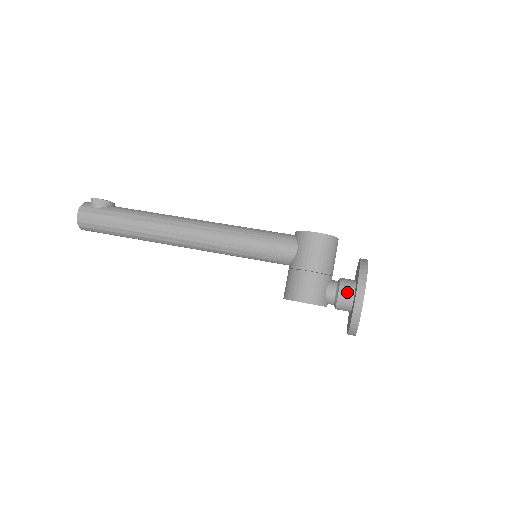
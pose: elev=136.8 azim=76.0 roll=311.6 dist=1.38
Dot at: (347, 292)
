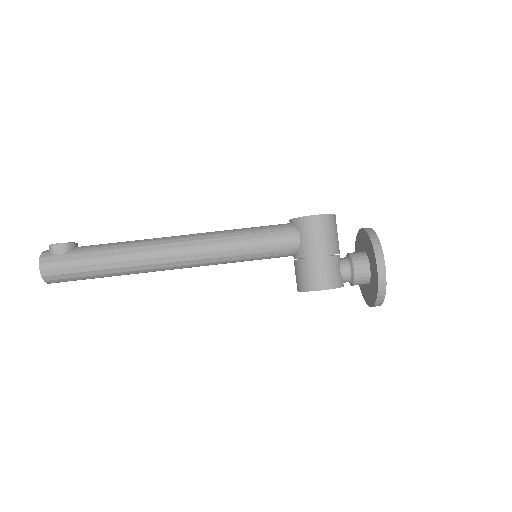
Dot at: (362, 266)
